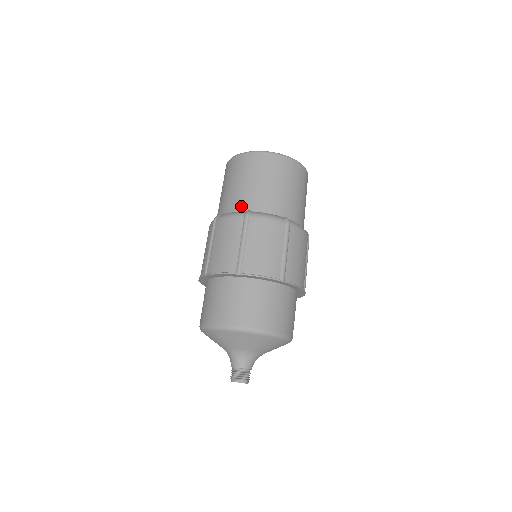
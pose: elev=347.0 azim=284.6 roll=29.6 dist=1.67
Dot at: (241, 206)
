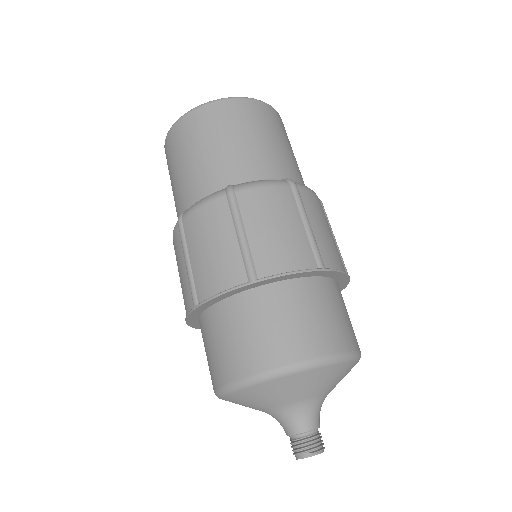
Dot at: (179, 211)
